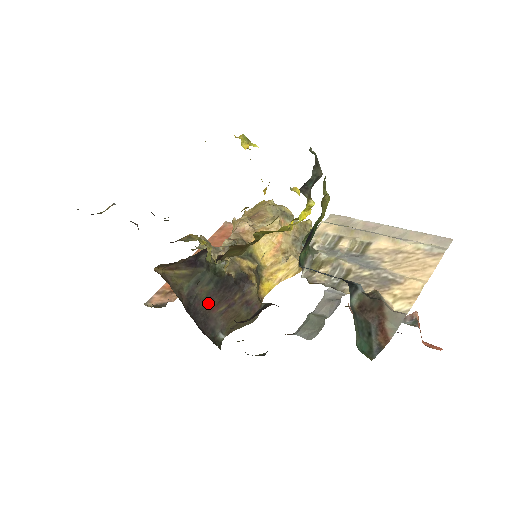
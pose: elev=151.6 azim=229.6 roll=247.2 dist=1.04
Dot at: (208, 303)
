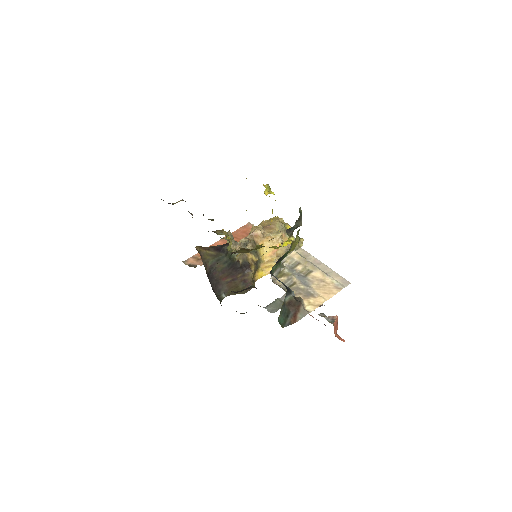
Dot at: (221, 274)
